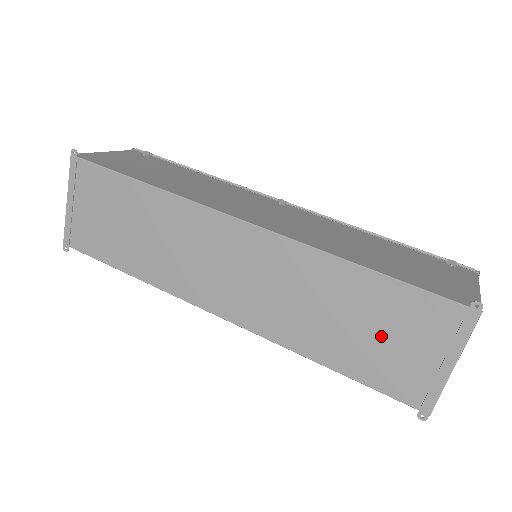
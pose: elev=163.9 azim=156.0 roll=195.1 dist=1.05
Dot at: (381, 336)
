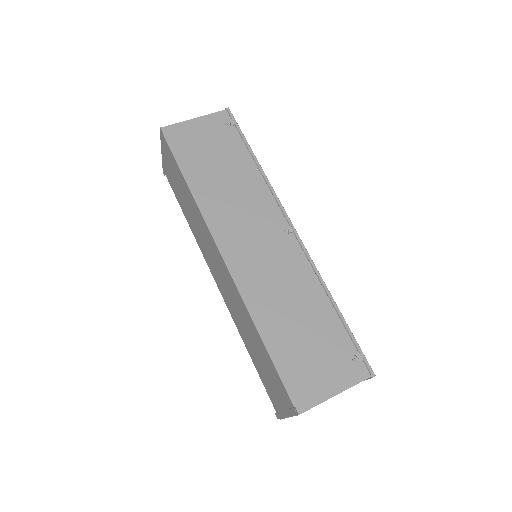
Dot at: (266, 371)
